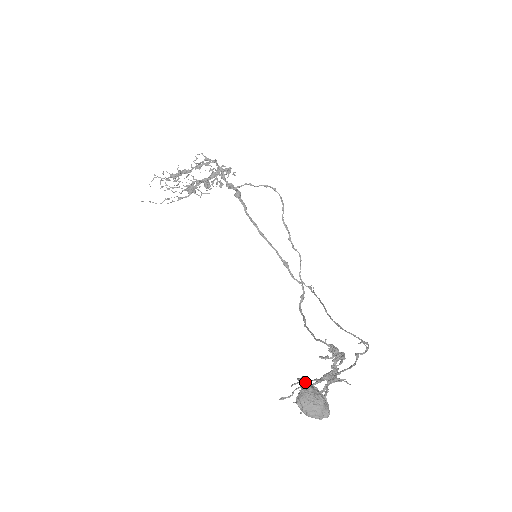
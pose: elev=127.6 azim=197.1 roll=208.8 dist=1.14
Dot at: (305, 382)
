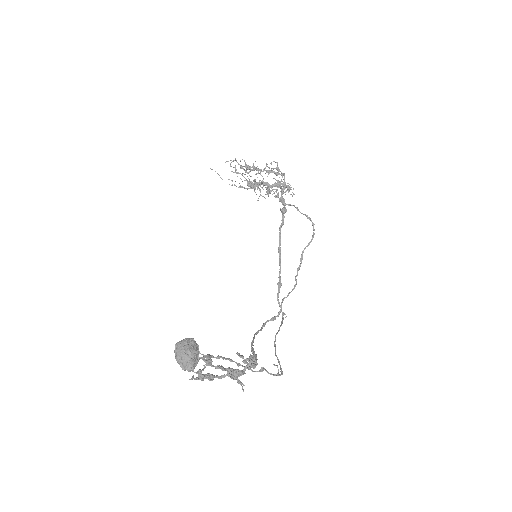
Dot at: (209, 358)
